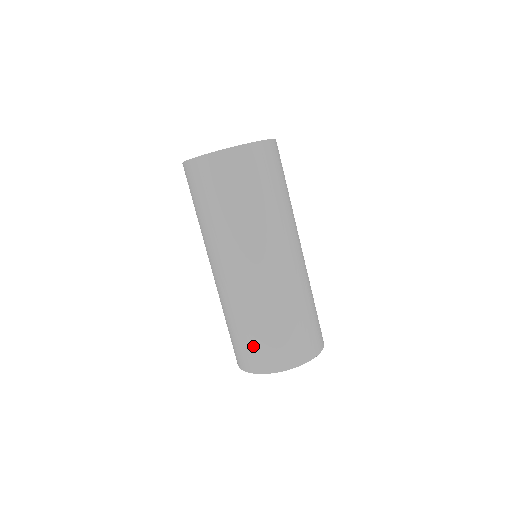
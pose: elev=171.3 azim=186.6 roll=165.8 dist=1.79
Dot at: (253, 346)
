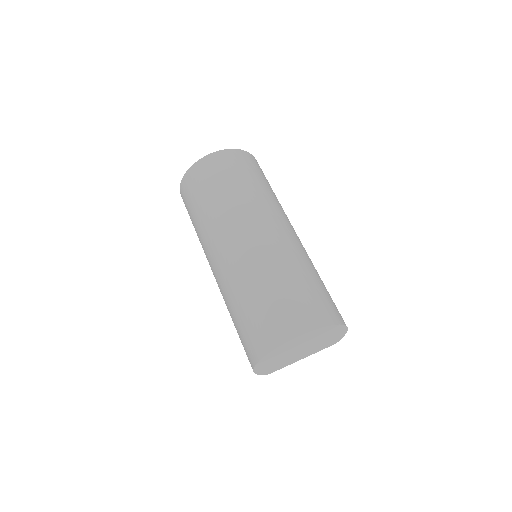
Dot at: (256, 322)
